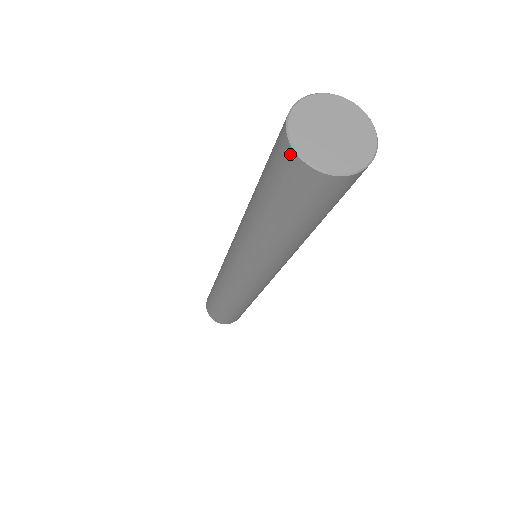
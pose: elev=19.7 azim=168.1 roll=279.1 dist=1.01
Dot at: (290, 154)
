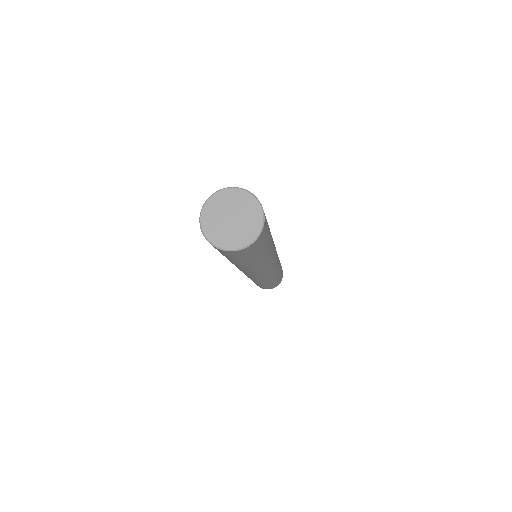
Dot at: (201, 215)
